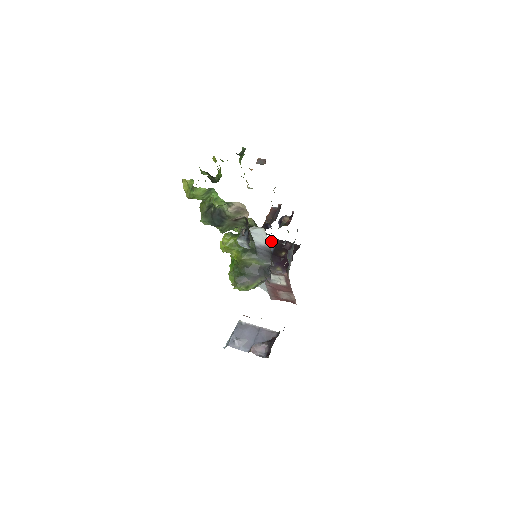
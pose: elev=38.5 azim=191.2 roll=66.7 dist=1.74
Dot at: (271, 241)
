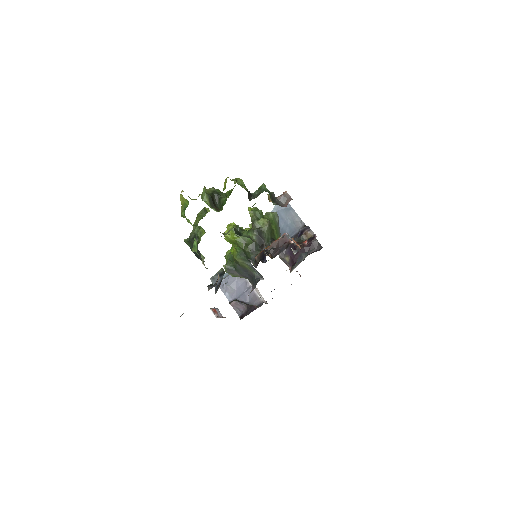
Dot at: (300, 222)
